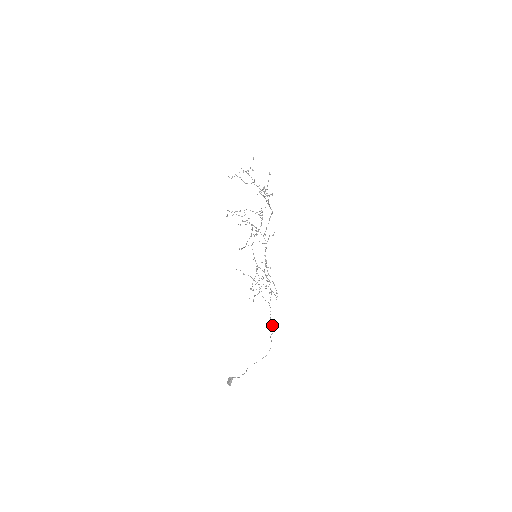
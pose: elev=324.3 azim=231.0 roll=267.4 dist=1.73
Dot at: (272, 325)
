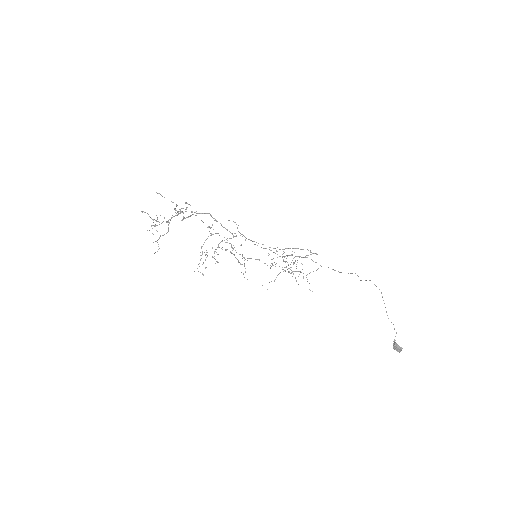
Dot at: occluded
